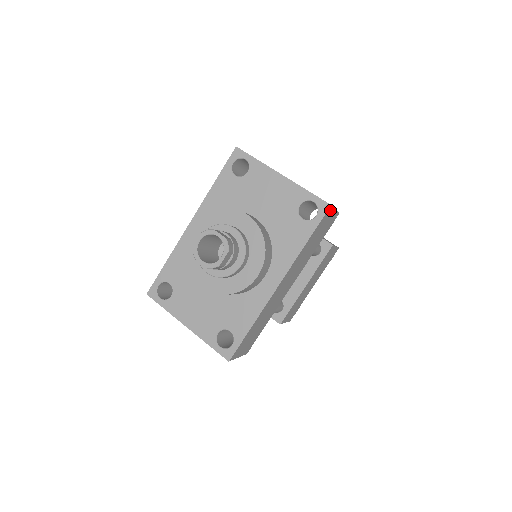
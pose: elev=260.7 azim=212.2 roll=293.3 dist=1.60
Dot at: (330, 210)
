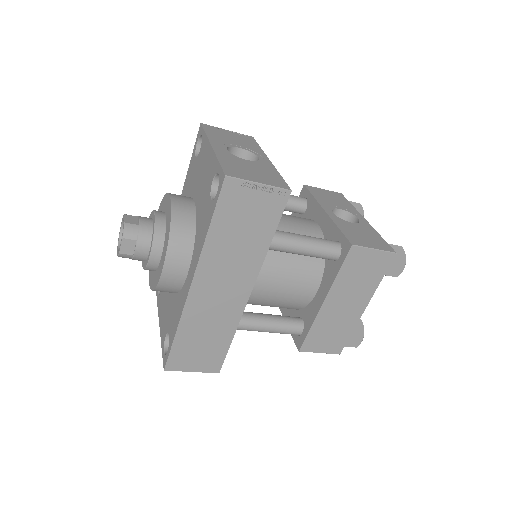
Dot at: (236, 184)
